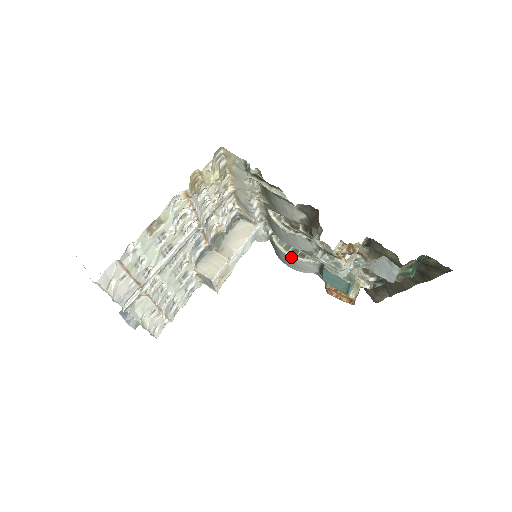
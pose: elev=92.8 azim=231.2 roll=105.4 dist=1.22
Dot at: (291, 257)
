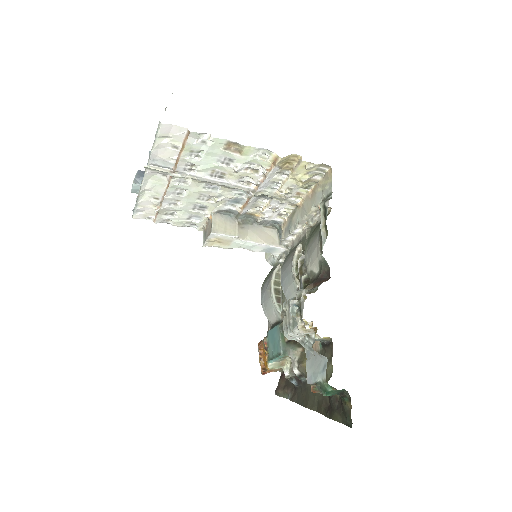
Dot at: (271, 291)
